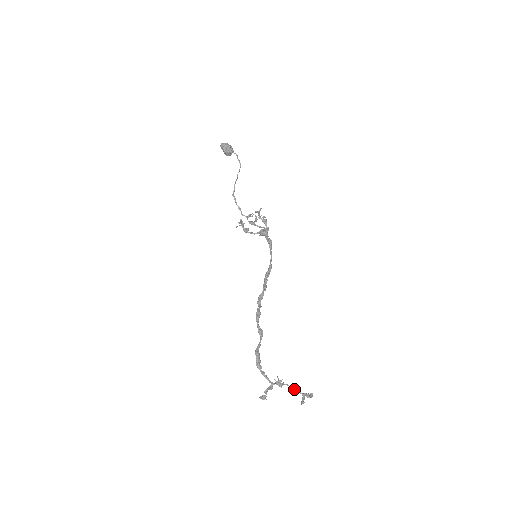
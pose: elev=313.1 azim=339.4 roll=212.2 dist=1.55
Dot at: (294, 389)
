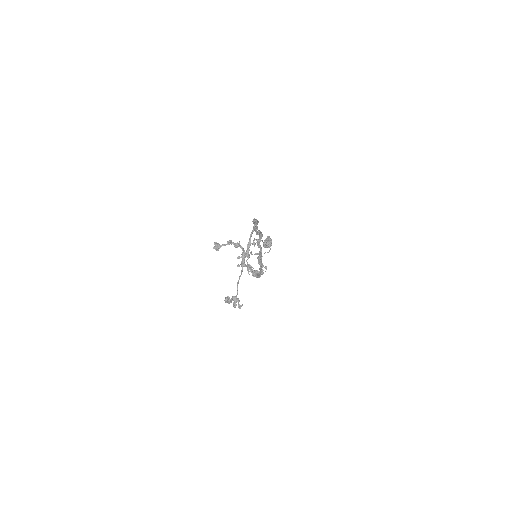
Dot at: (239, 279)
